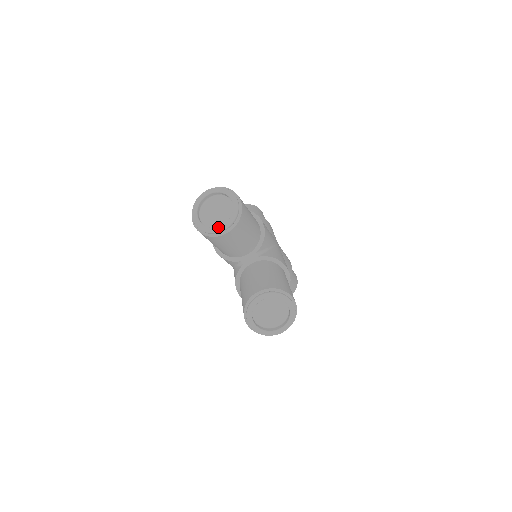
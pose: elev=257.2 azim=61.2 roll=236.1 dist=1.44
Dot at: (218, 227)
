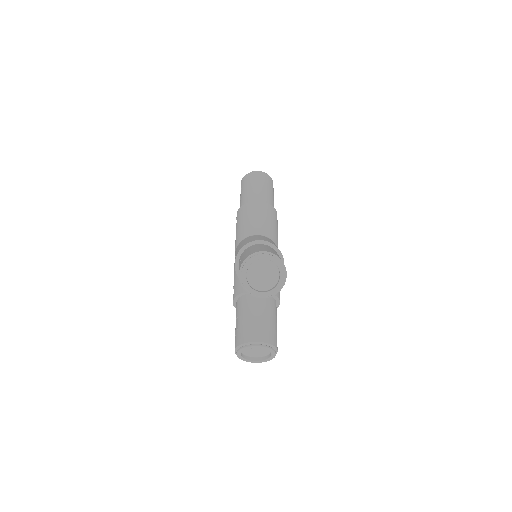
Dot at: (258, 292)
